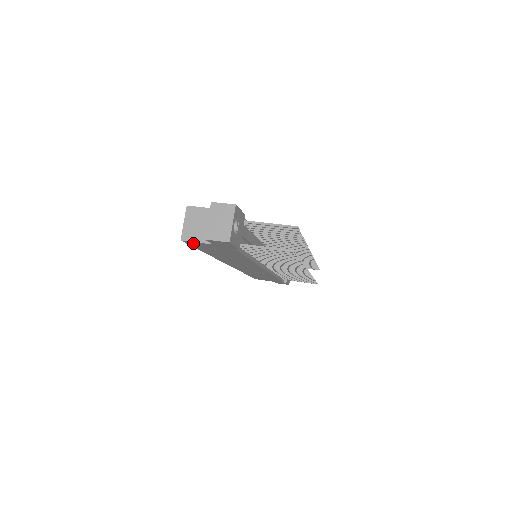
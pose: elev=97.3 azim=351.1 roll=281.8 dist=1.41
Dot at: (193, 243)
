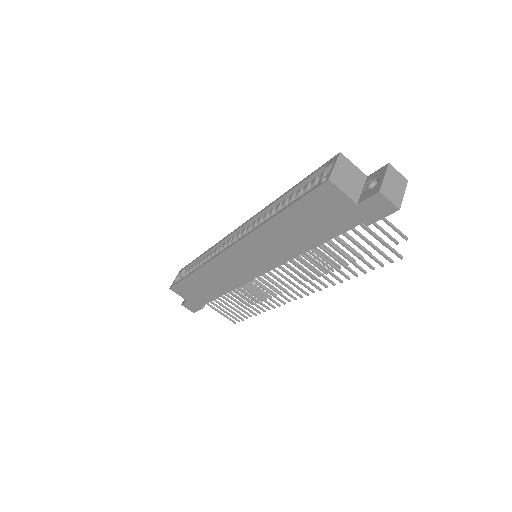
Dot at: (329, 191)
